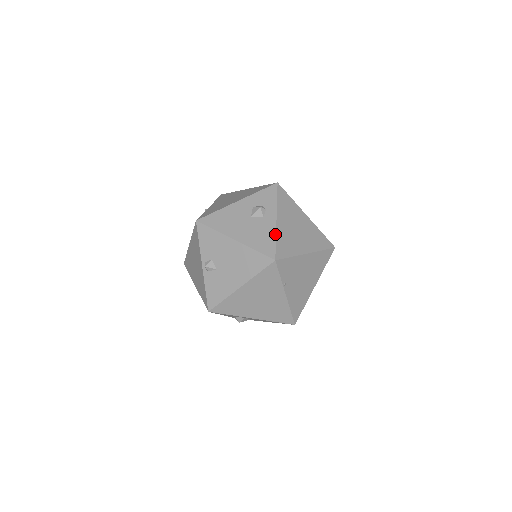
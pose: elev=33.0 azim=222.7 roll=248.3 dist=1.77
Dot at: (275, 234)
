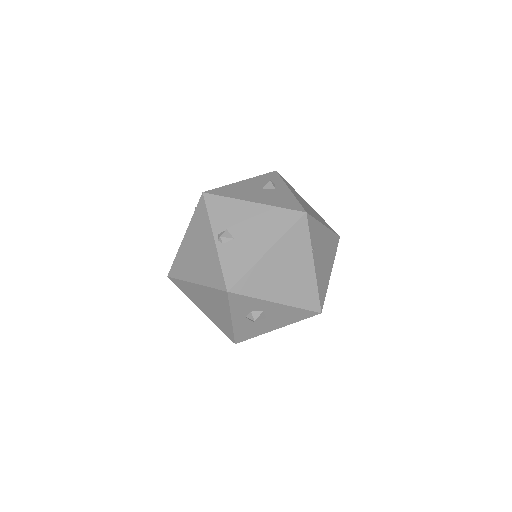
Dot at: (295, 197)
